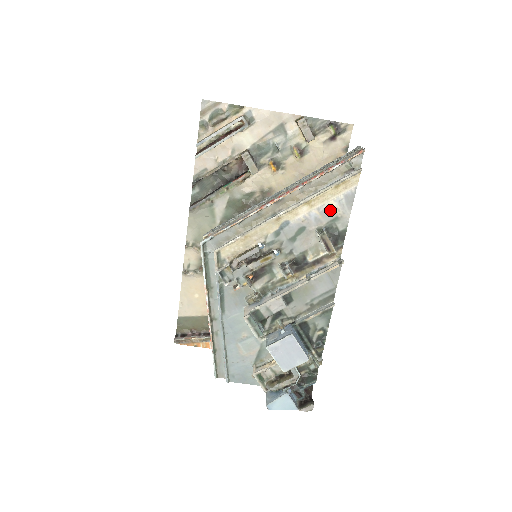
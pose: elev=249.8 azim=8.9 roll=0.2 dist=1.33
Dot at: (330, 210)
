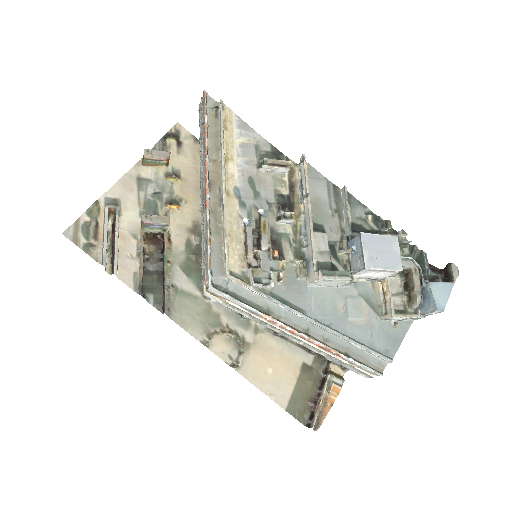
Dot at: (245, 147)
